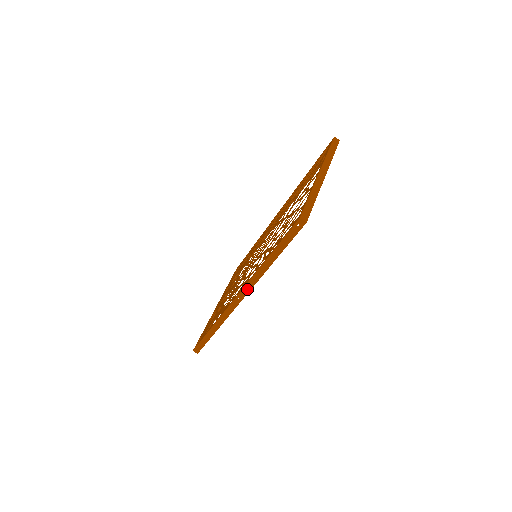
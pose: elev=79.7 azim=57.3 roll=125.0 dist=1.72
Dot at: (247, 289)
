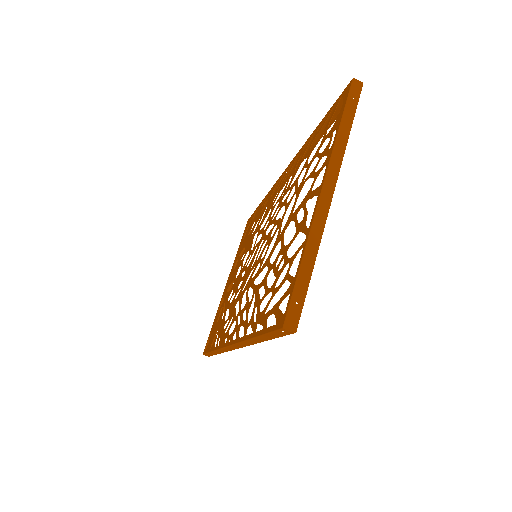
Dot at: (239, 346)
